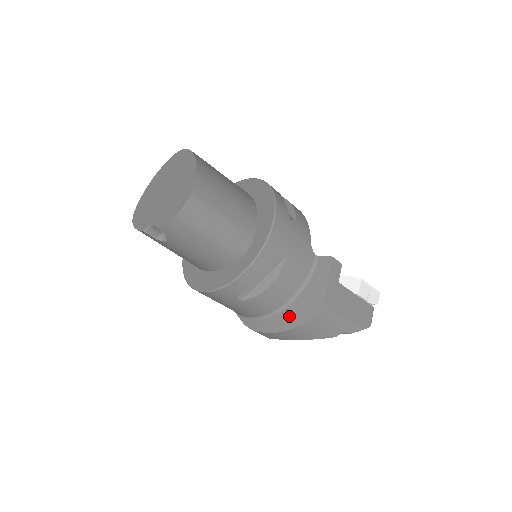
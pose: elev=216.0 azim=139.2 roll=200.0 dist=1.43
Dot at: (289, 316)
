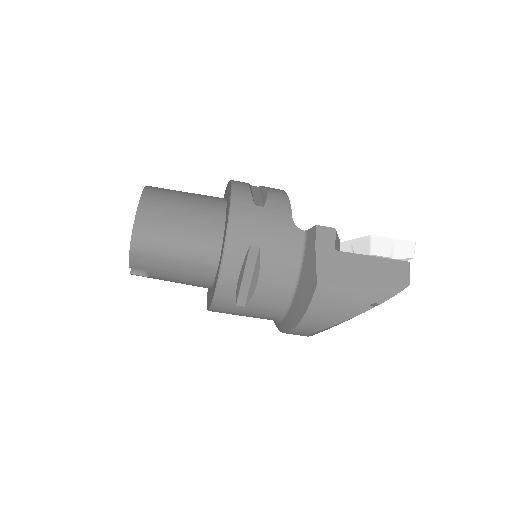
Dot at: (297, 306)
